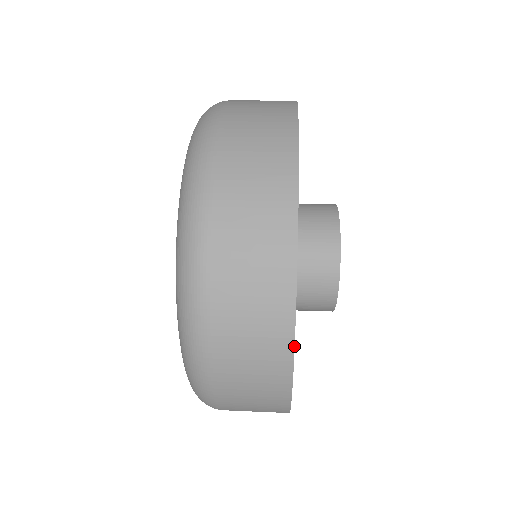
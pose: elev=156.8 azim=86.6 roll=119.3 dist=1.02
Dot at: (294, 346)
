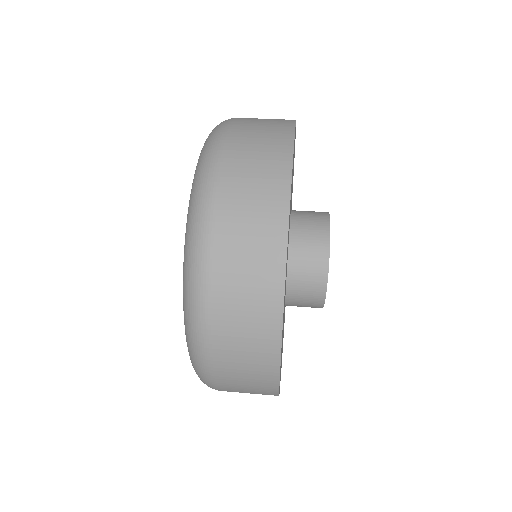
Dot at: occluded
